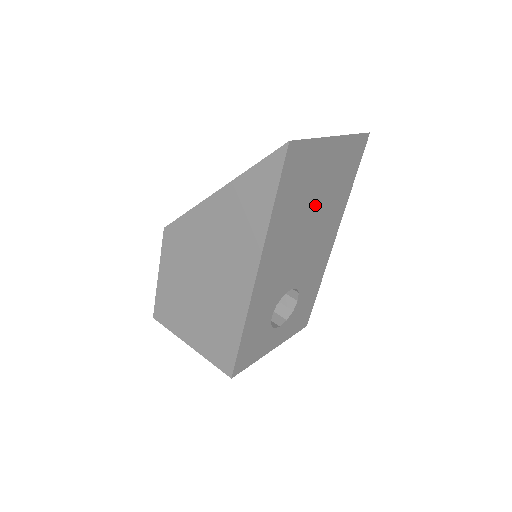
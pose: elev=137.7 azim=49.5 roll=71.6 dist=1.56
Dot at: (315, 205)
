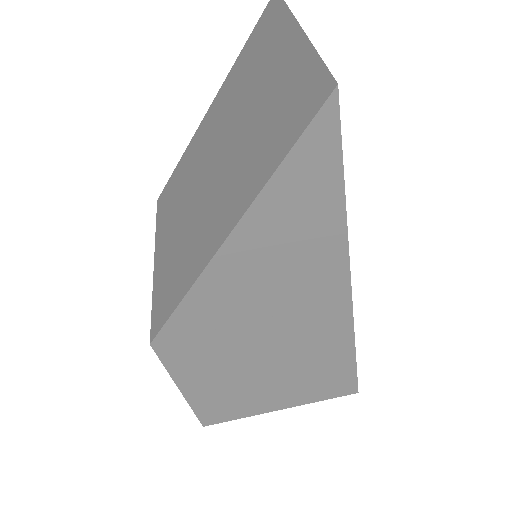
Dot at: occluded
